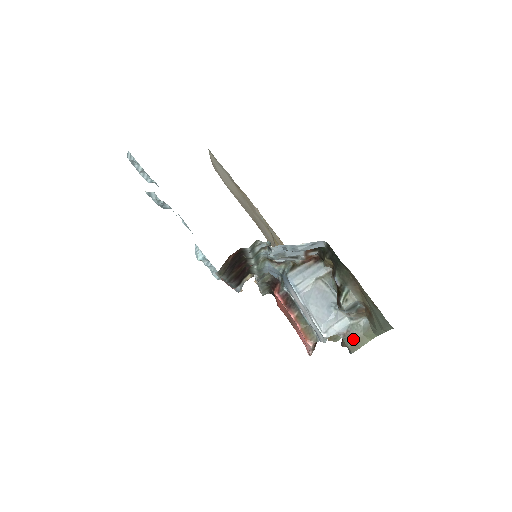
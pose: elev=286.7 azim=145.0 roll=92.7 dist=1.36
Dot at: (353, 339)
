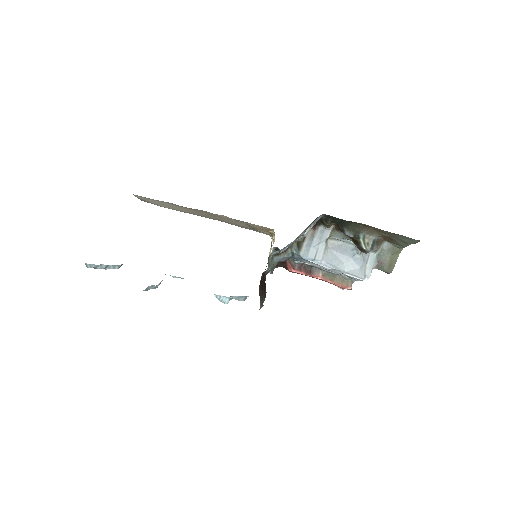
Dot at: (385, 264)
